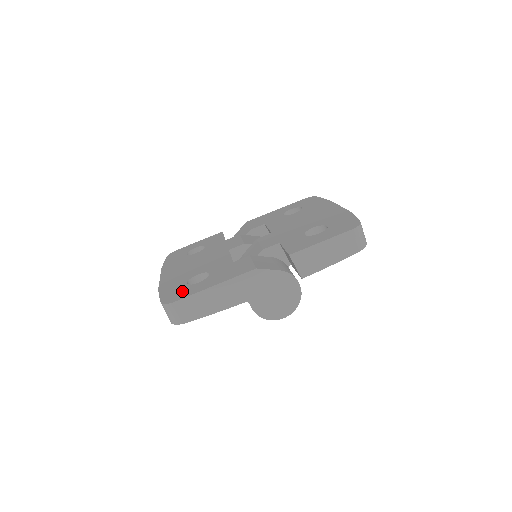
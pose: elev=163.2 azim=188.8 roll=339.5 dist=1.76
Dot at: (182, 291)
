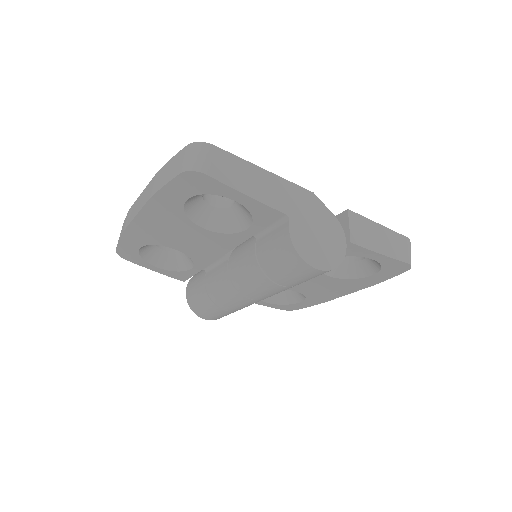
Dot at: occluded
